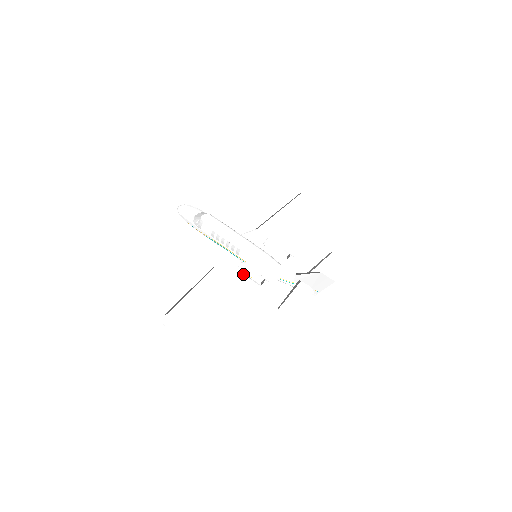
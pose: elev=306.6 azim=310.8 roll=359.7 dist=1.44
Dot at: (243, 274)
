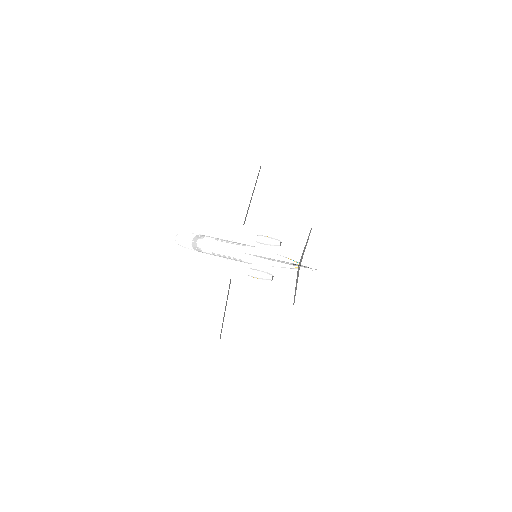
Dot at: (255, 277)
